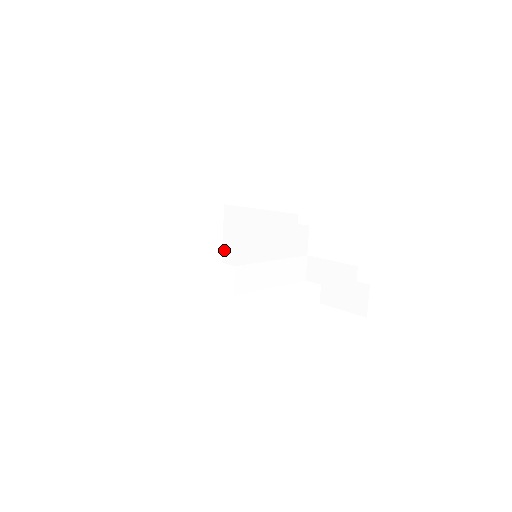
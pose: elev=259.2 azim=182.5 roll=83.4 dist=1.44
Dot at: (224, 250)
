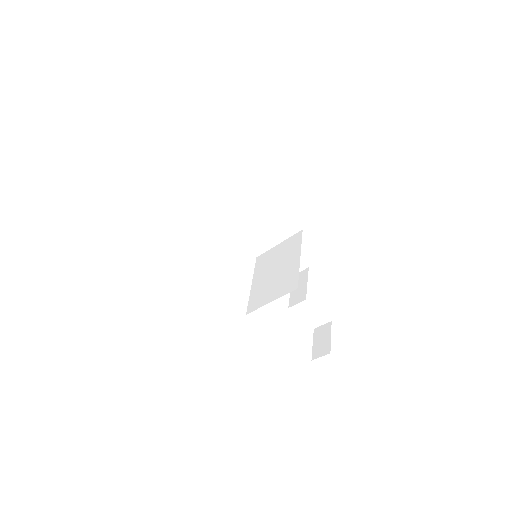
Dot at: (192, 187)
